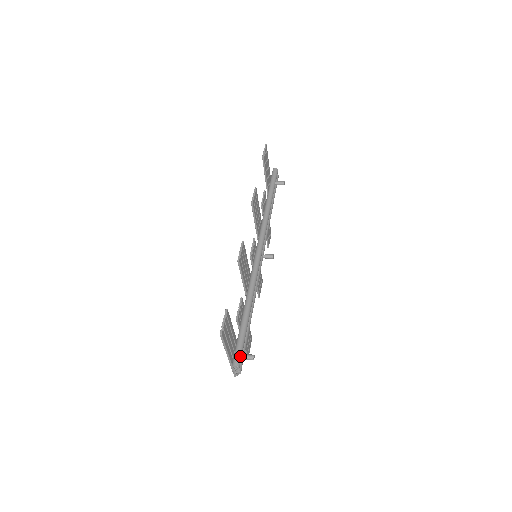
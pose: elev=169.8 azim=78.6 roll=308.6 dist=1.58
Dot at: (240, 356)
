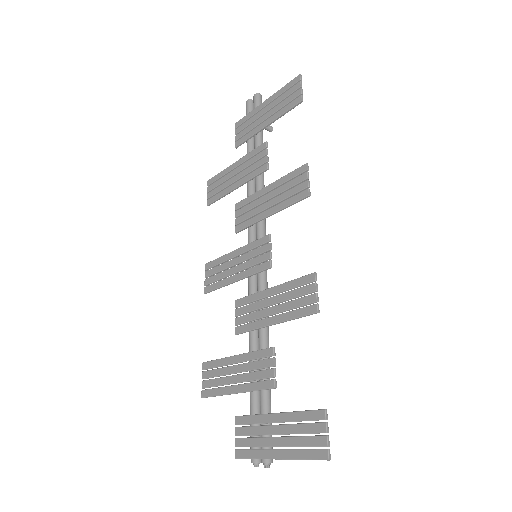
Dot at: occluded
